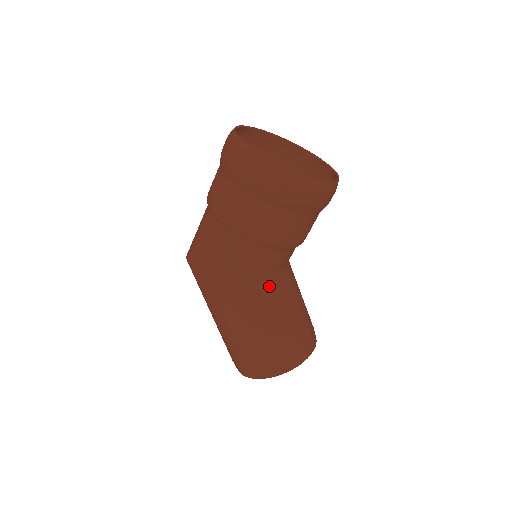
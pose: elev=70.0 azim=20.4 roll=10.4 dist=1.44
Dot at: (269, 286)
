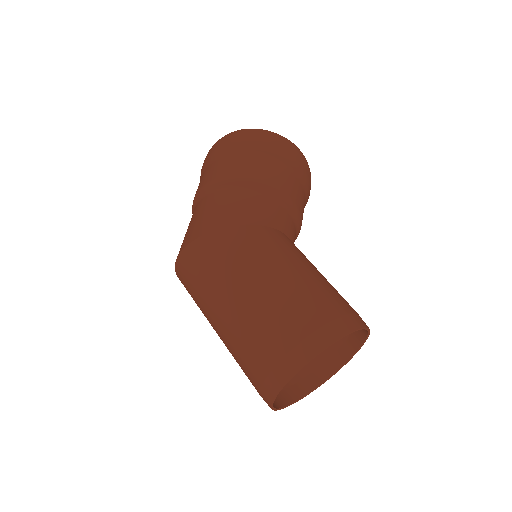
Dot at: (286, 239)
